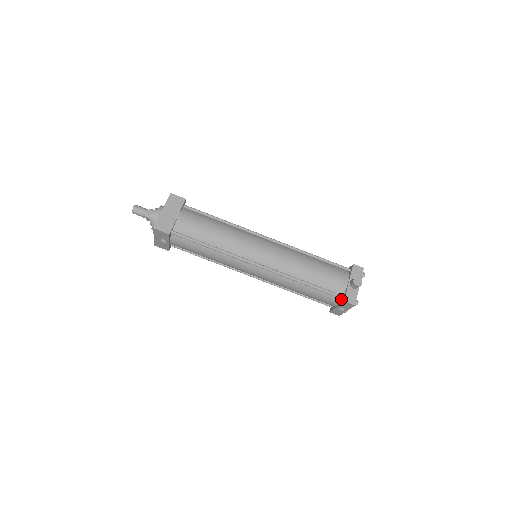
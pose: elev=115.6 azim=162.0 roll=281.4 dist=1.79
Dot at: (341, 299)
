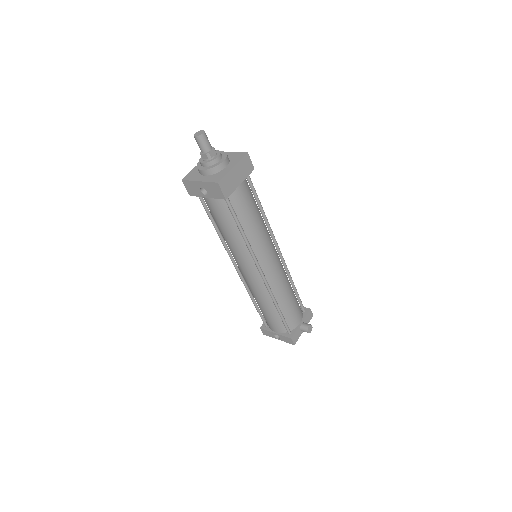
Dot at: (286, 332)
